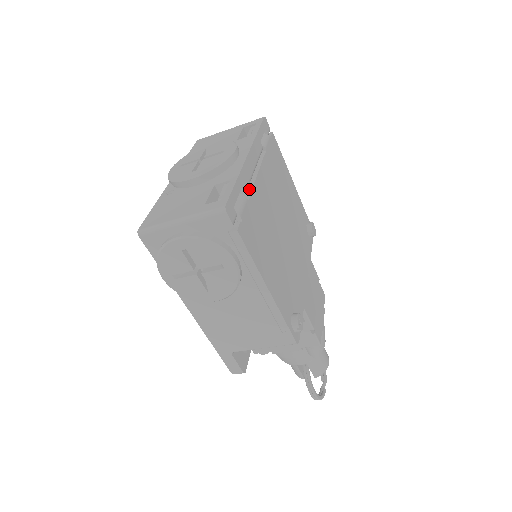
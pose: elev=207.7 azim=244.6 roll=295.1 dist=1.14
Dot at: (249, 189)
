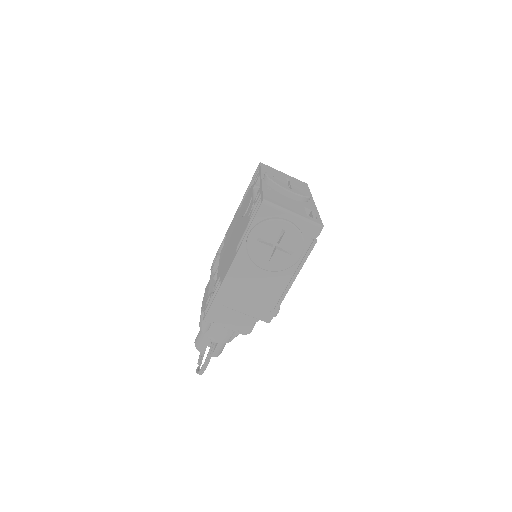
Dot at: occluded
